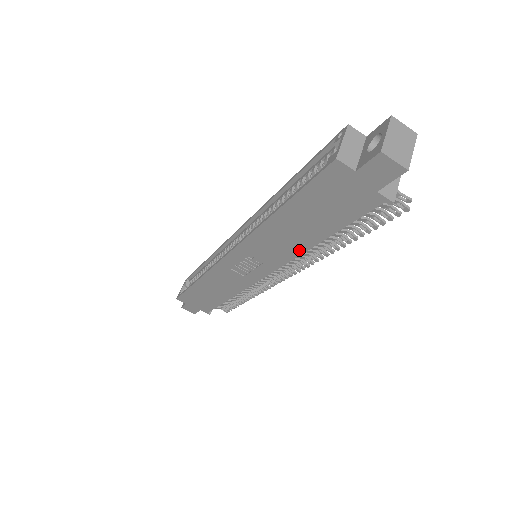
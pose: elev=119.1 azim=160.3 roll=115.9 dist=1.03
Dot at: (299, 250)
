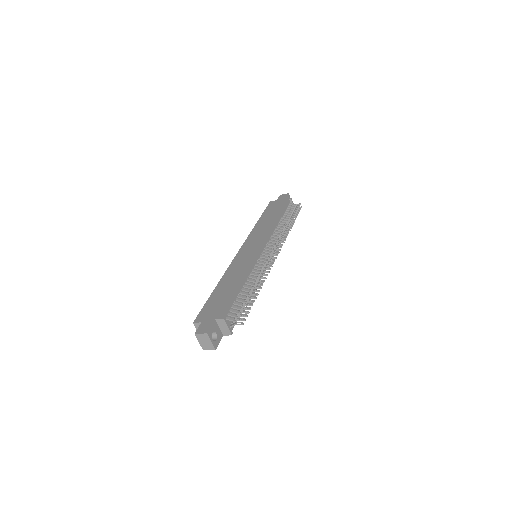
Dot at: occluded
